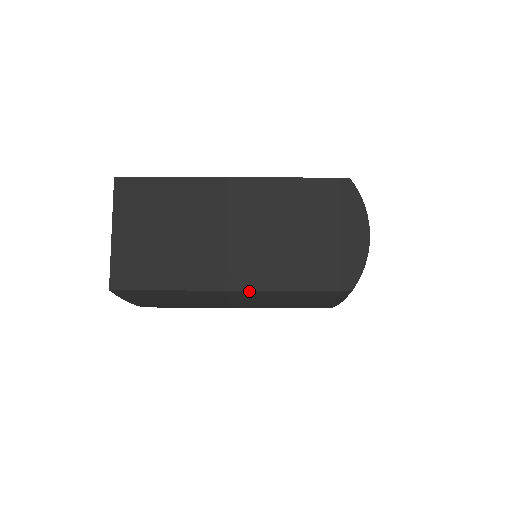
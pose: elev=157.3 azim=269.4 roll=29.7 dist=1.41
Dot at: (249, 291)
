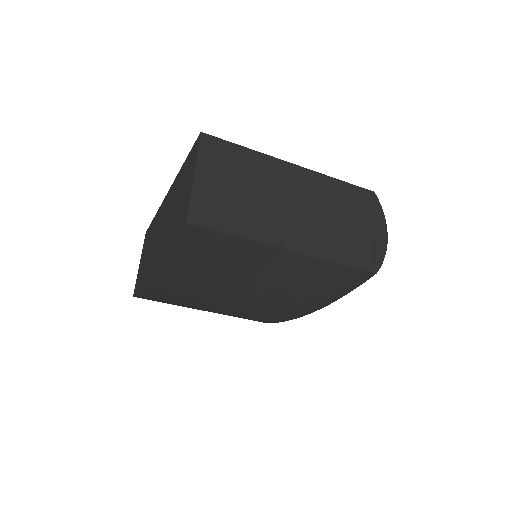
Dot at: (303, 255)
